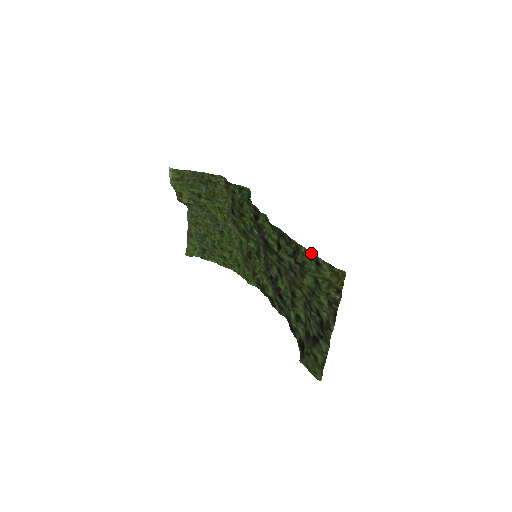
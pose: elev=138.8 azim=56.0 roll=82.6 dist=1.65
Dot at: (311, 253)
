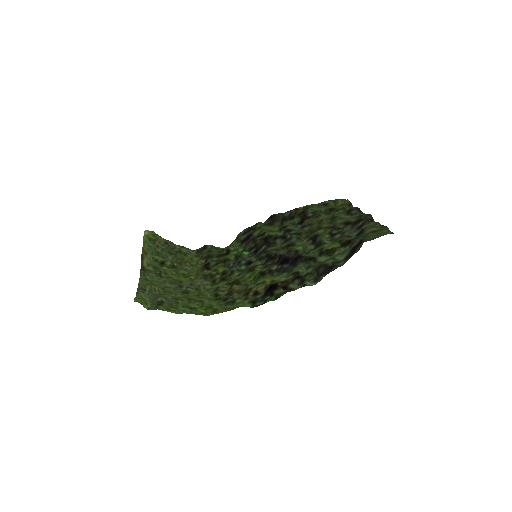
Dot at: (317, 204)
